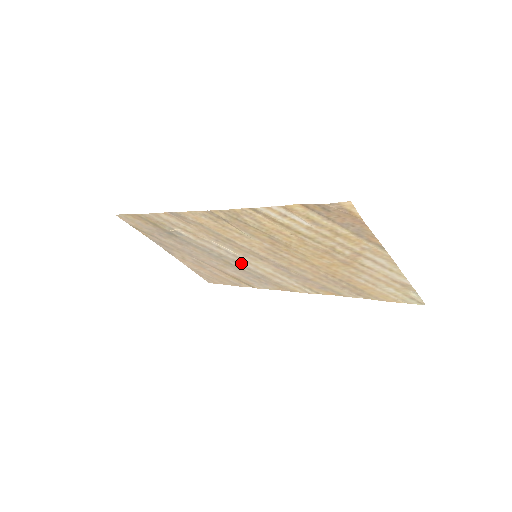
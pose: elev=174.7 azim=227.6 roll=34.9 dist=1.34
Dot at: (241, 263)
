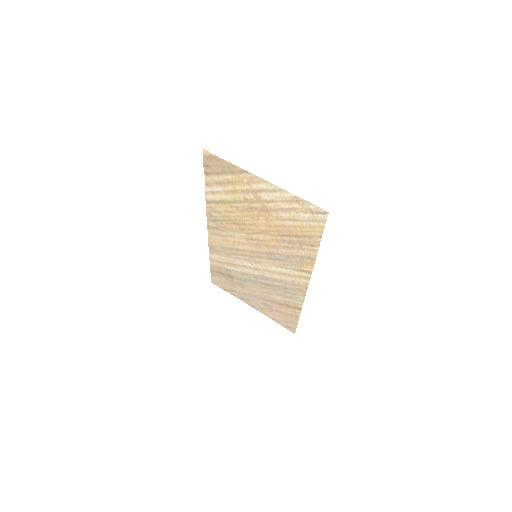
Dot at: (265, 276)
